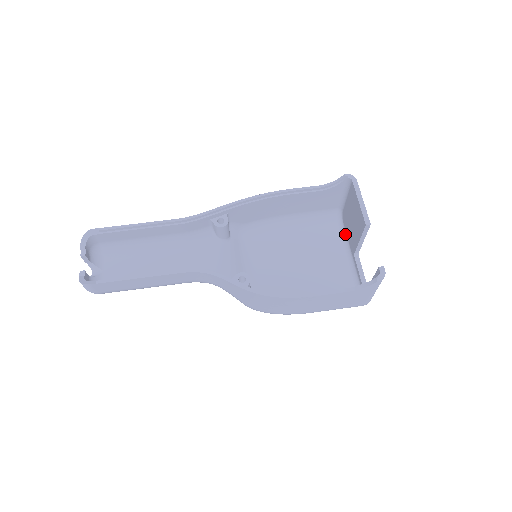
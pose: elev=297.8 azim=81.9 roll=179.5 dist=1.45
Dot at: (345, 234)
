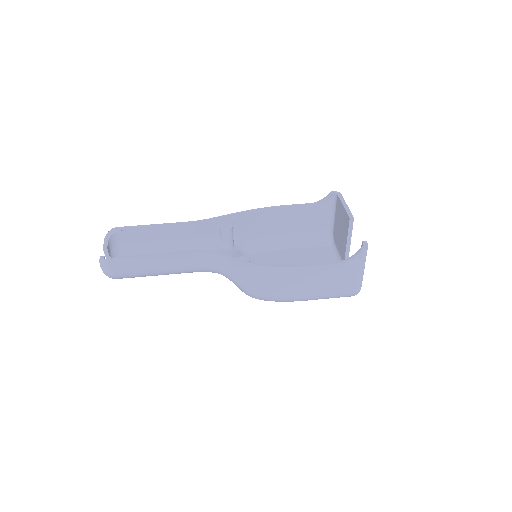
Dot at: (336, 250)
